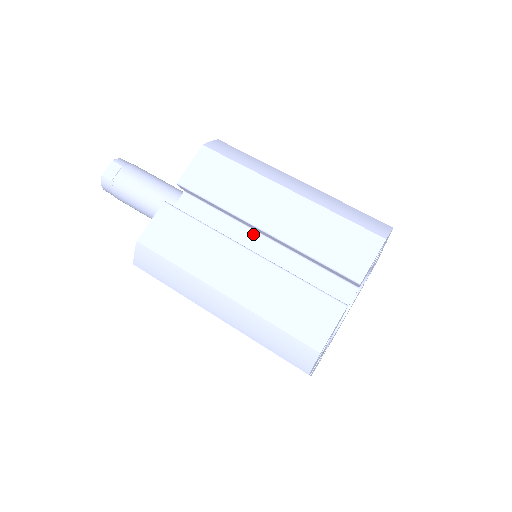
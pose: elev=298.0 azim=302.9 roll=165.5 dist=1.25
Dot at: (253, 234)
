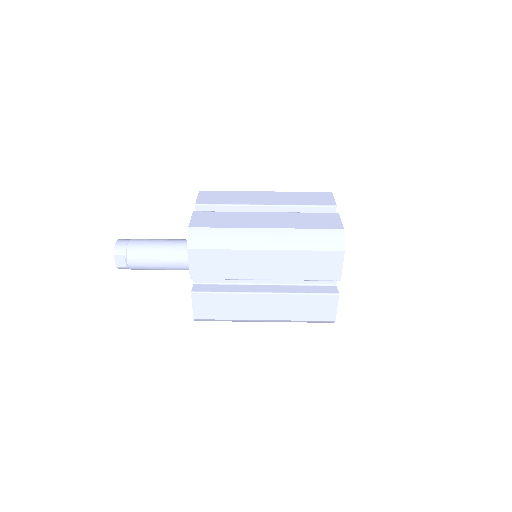
Dot at: occluded
